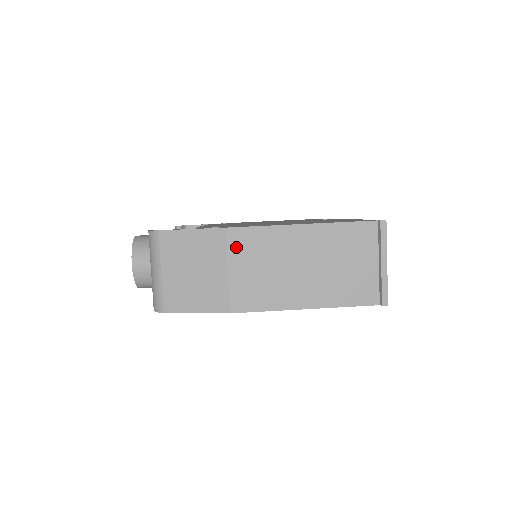
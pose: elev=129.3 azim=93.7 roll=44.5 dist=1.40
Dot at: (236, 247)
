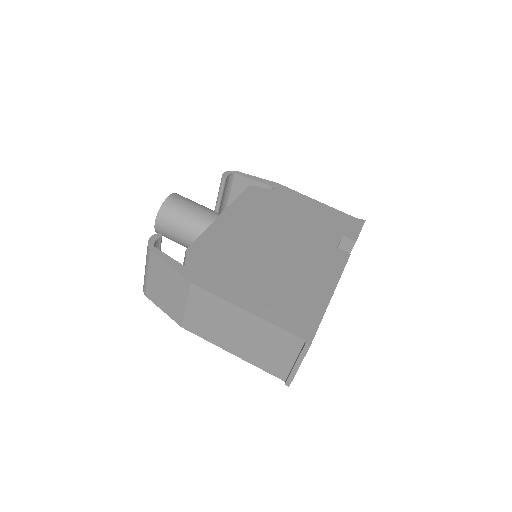
Dot at: (195, 297)
